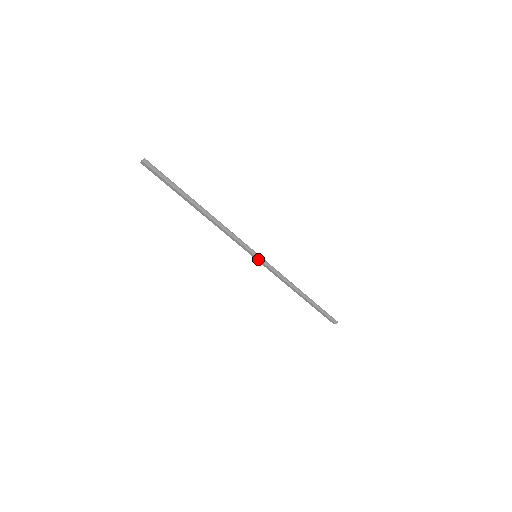
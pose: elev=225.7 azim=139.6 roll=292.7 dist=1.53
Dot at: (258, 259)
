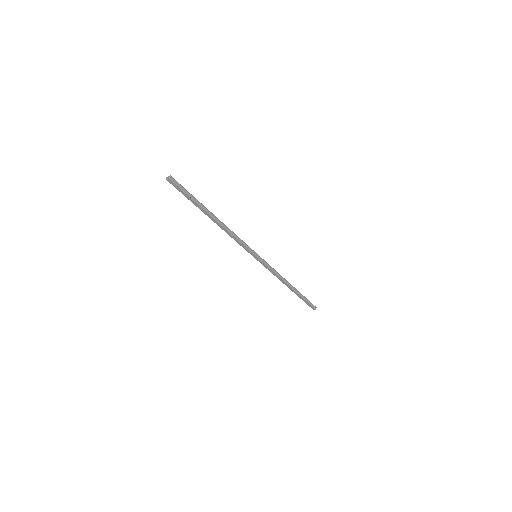
Dot at: (258, 259)
